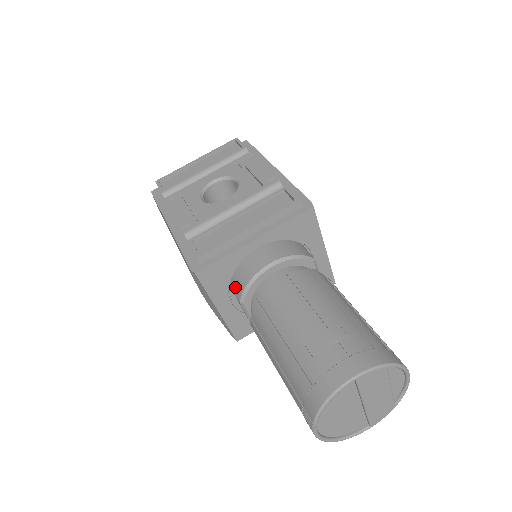
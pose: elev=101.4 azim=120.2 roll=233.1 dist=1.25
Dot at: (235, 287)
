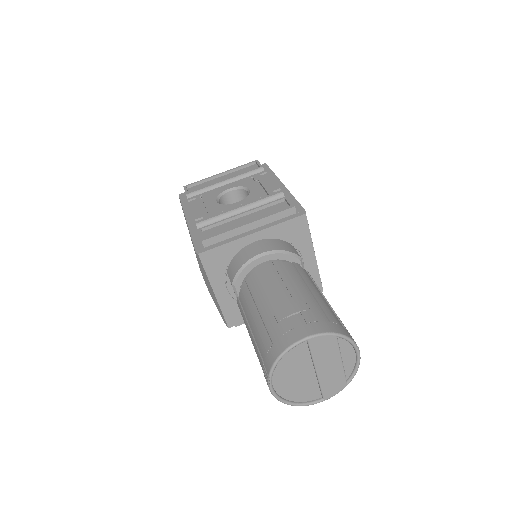
Dot at: (230, 272)
